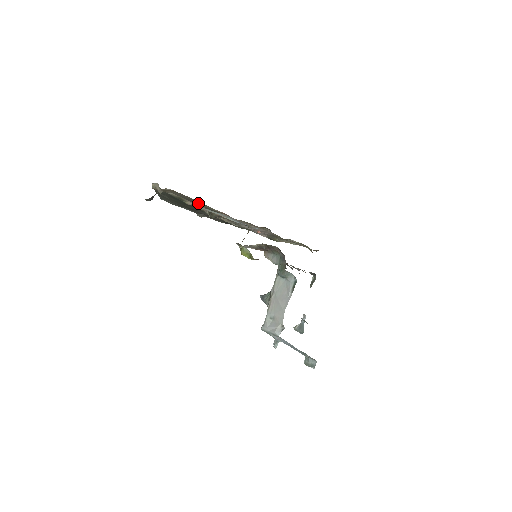
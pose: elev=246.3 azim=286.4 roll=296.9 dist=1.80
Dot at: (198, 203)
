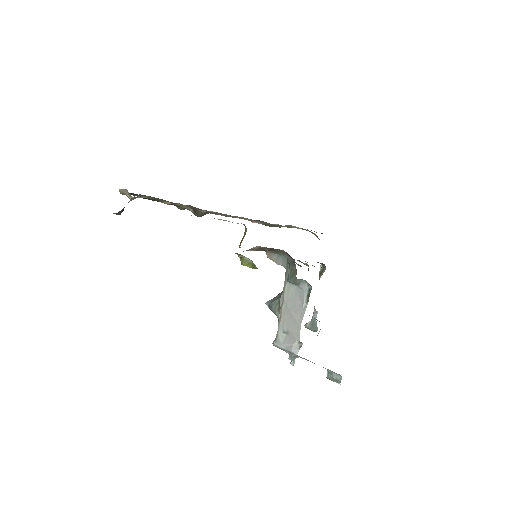
Dot at: (180, 204)
